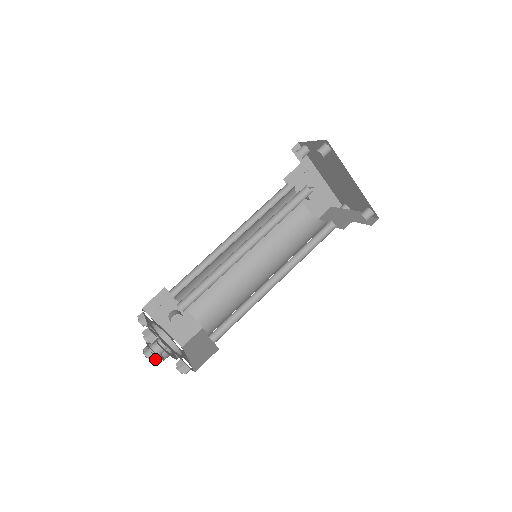
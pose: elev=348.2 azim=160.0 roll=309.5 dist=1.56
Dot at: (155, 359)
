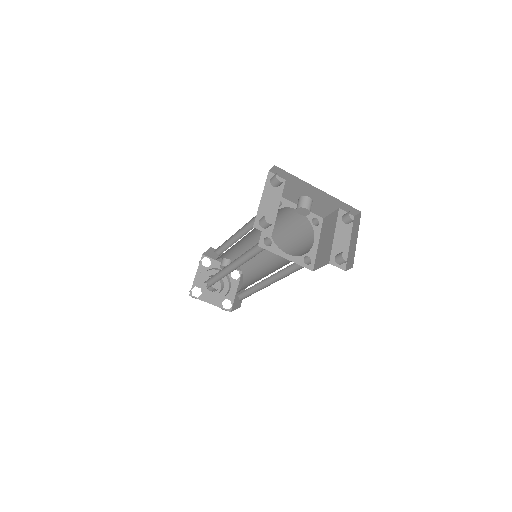
Dot at: occluded
